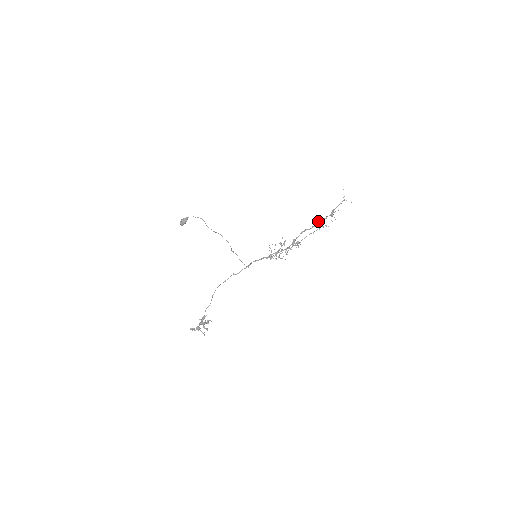
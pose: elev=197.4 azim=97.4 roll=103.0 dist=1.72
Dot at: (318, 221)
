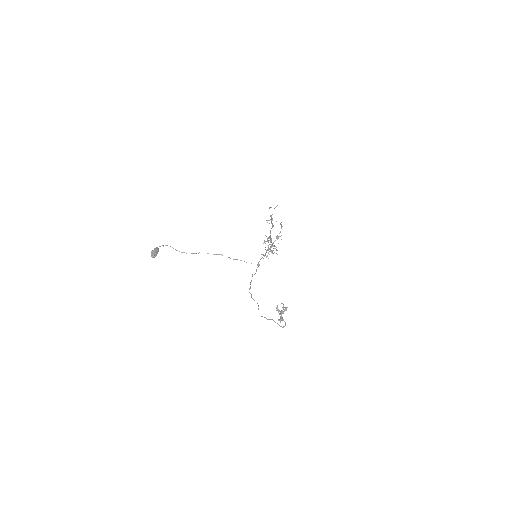
Dot at: occluded
